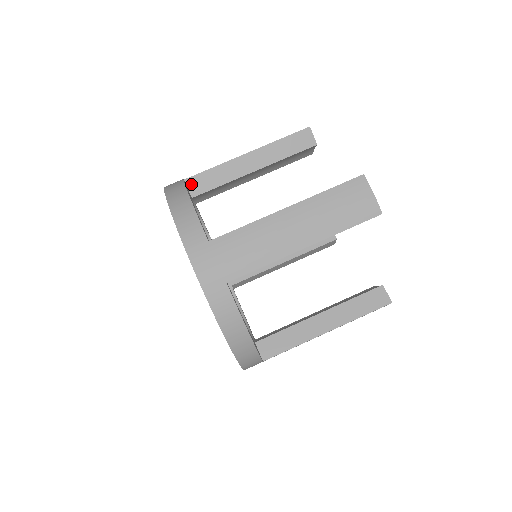
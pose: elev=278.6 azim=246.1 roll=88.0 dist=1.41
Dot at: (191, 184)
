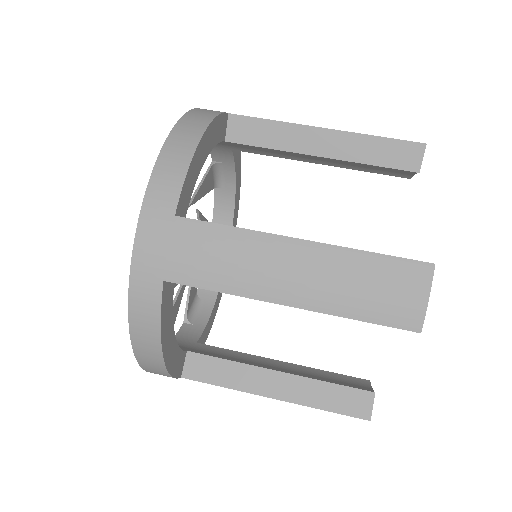
Dot at: occluded
